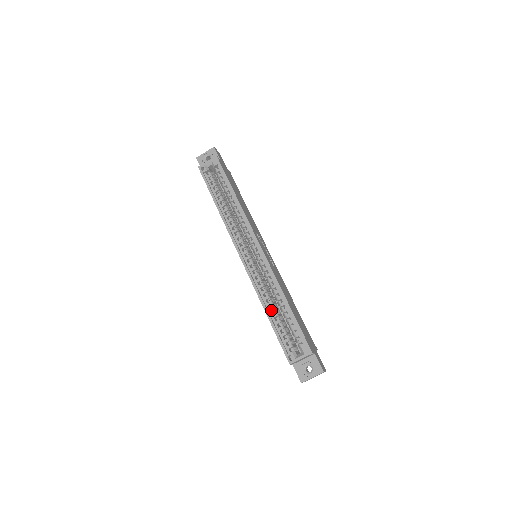
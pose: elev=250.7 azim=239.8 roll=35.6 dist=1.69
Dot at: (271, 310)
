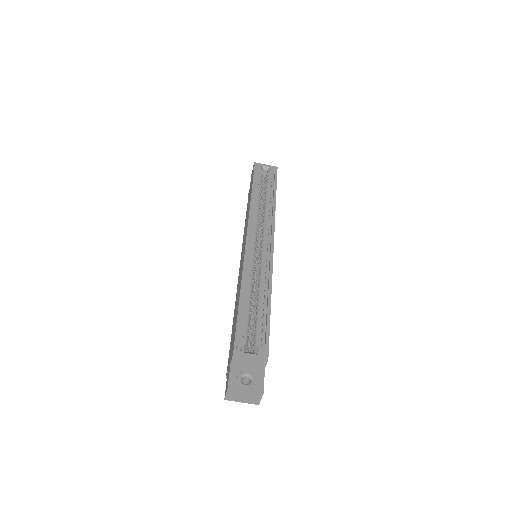
Dot at: (247, 296)
